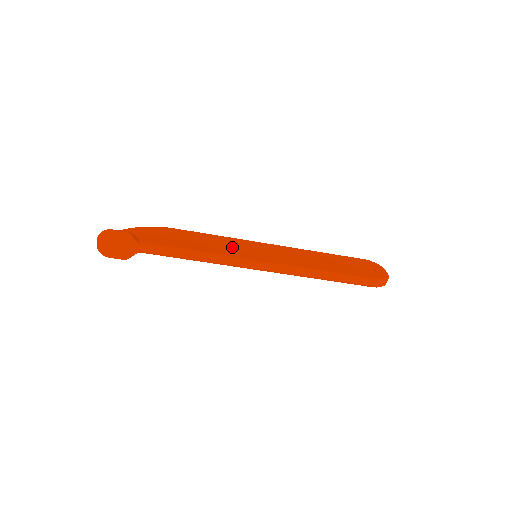
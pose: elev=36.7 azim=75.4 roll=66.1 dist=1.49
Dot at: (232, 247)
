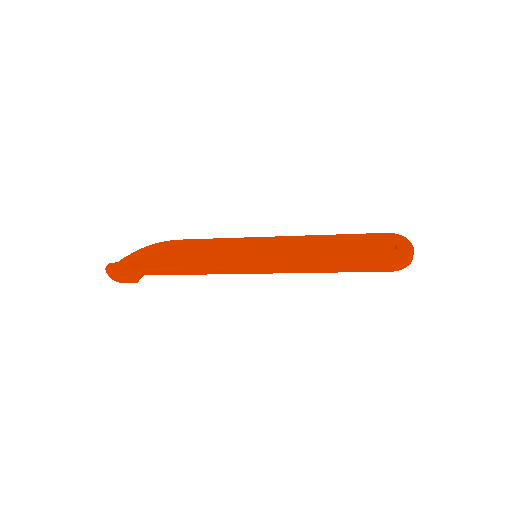
Dot at: (229, 252)
